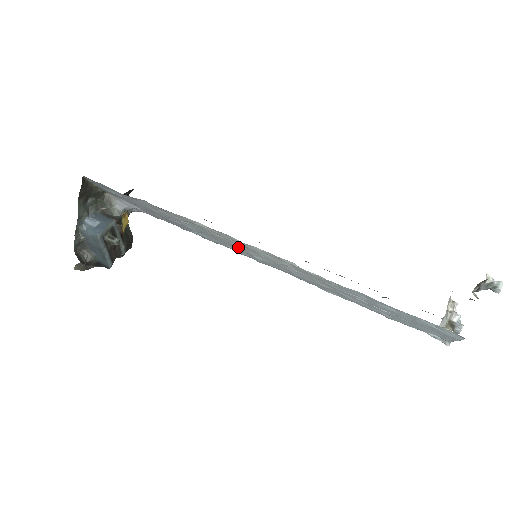
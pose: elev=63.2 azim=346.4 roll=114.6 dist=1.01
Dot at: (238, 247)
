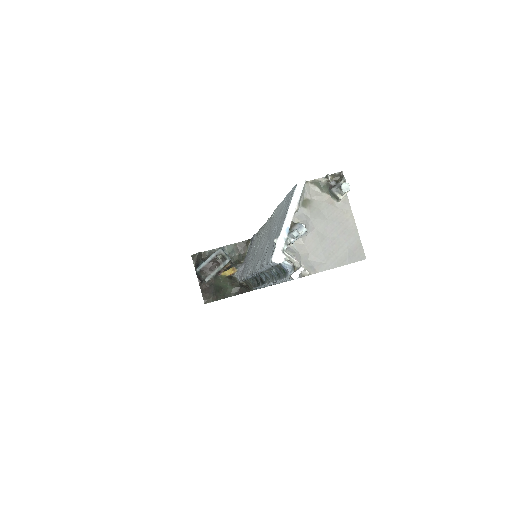
Dot at: occluded
